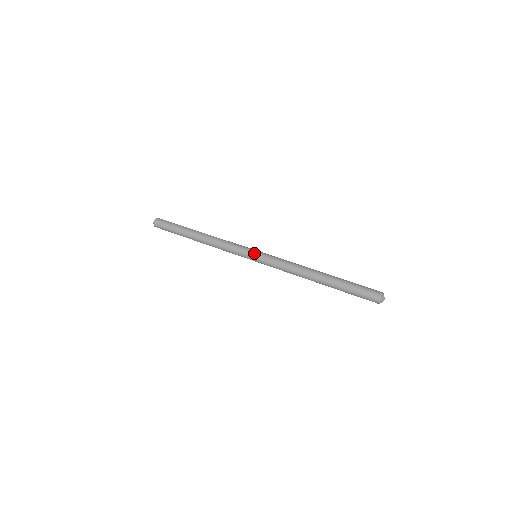
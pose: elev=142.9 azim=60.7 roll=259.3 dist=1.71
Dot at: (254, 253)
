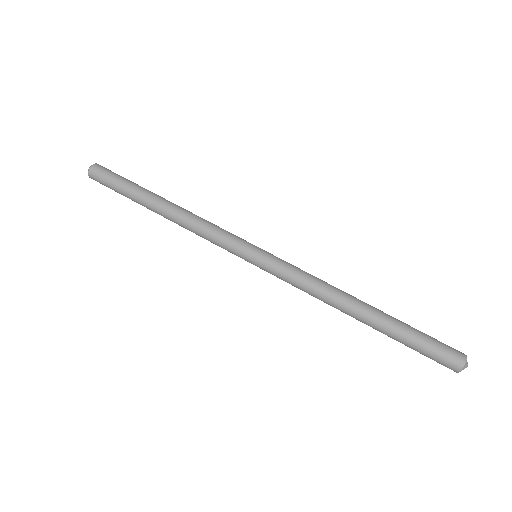
Dot at: (250, 260)
